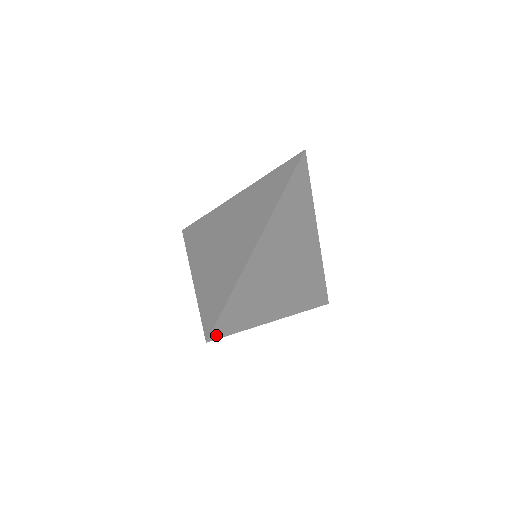
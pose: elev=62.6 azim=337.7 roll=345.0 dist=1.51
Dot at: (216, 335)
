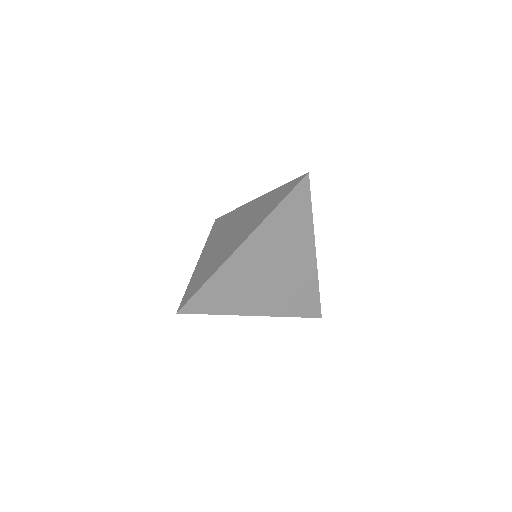
Dot at: (188, 310)
